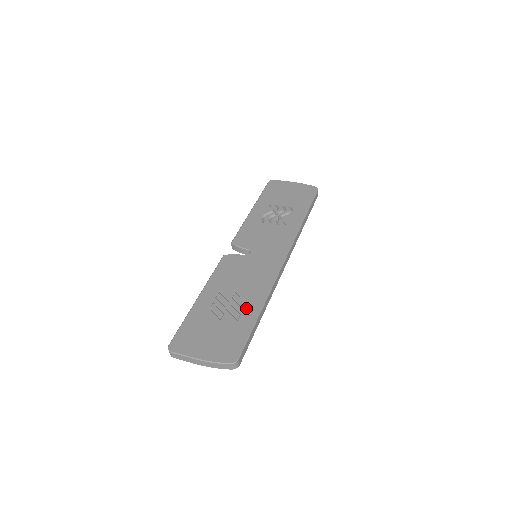
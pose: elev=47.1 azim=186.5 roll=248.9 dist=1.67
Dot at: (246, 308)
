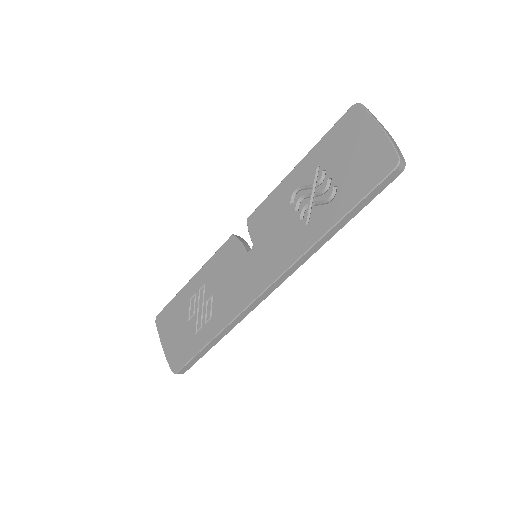
Dot at: (207, 325)
